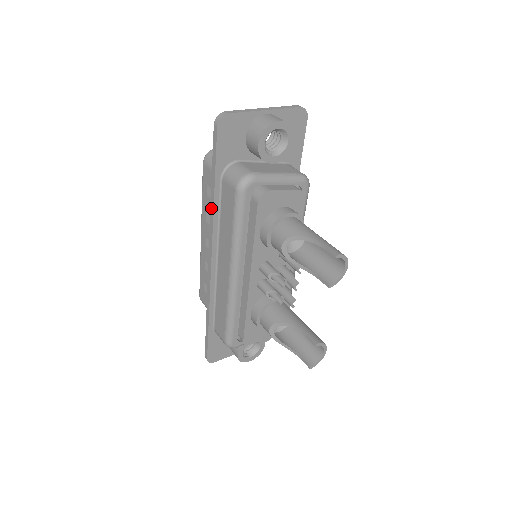
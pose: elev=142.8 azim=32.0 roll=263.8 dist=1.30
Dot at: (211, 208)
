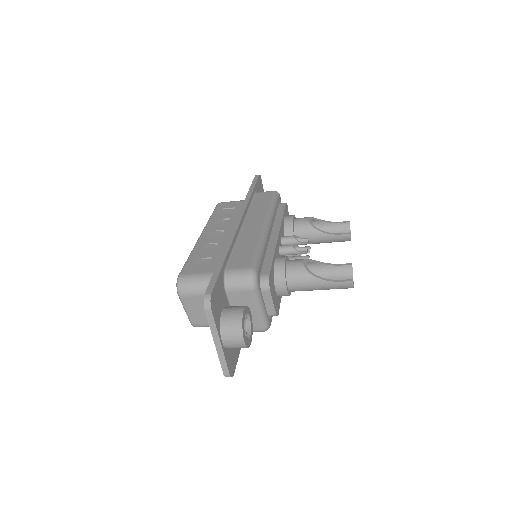
Dot at: (246, 198)
